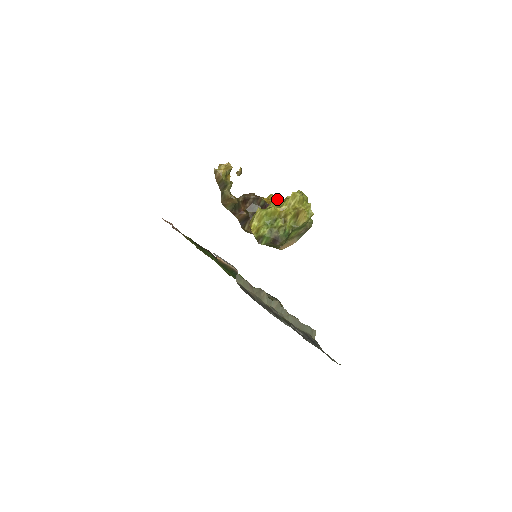
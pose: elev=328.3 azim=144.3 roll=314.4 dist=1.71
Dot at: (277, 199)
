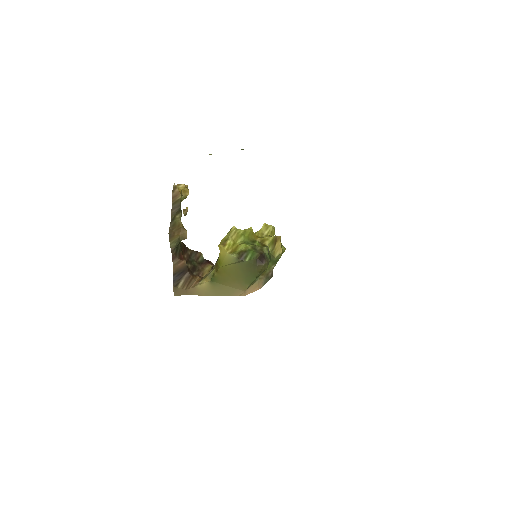
Dot at: occluded
